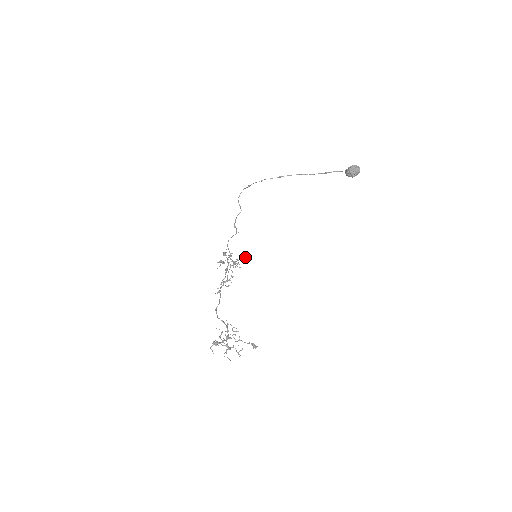
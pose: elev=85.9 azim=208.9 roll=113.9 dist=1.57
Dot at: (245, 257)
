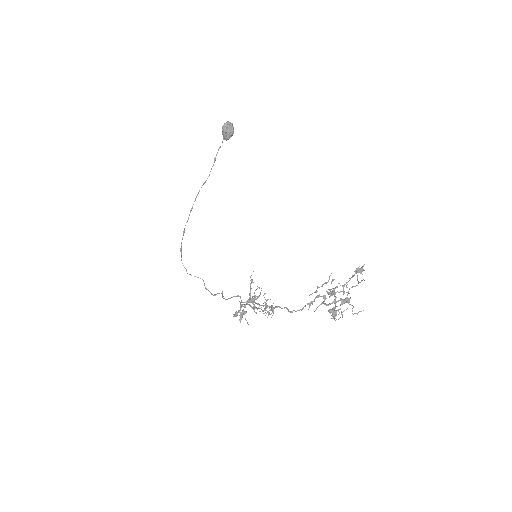
Dot at: (251, 275)
